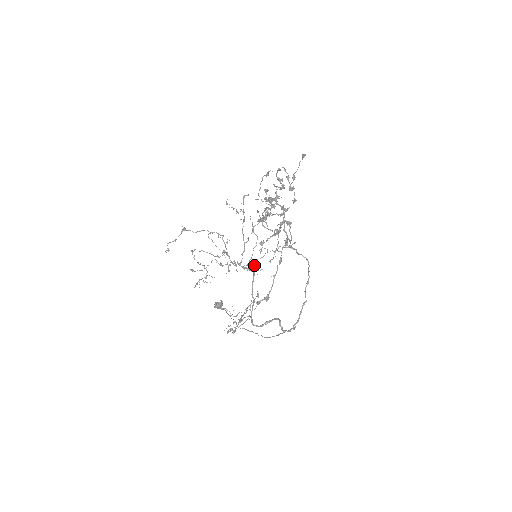
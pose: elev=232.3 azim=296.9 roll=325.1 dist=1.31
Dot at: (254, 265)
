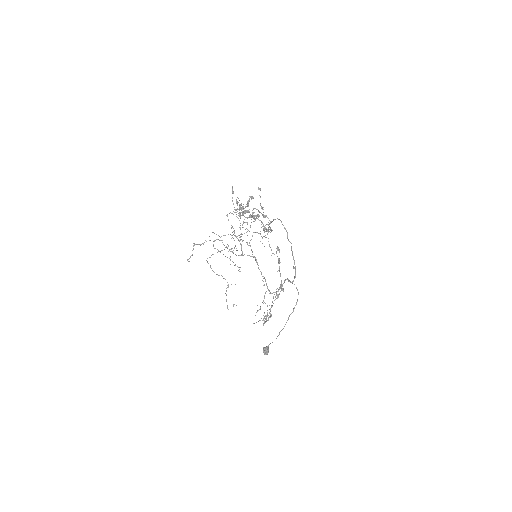
Dot at: occluded
